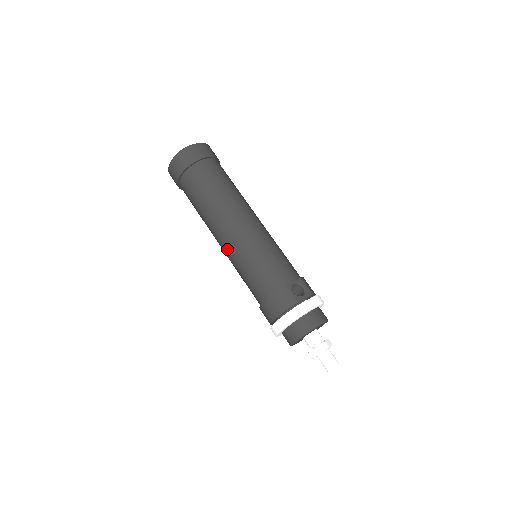
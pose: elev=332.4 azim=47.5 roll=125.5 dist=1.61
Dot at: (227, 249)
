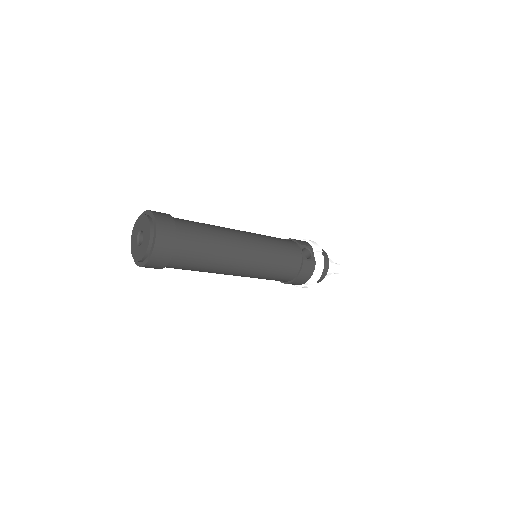
Dot at: (245, 275)
